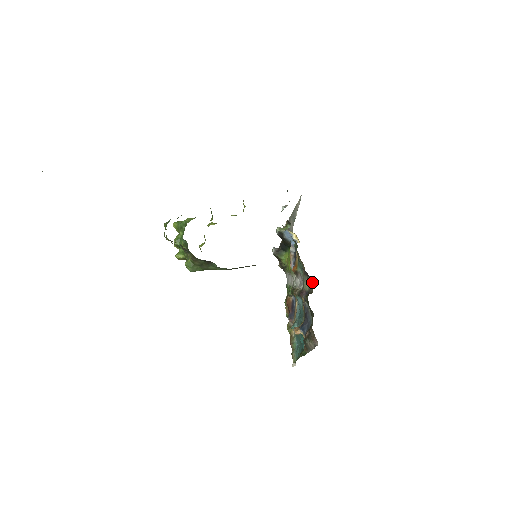
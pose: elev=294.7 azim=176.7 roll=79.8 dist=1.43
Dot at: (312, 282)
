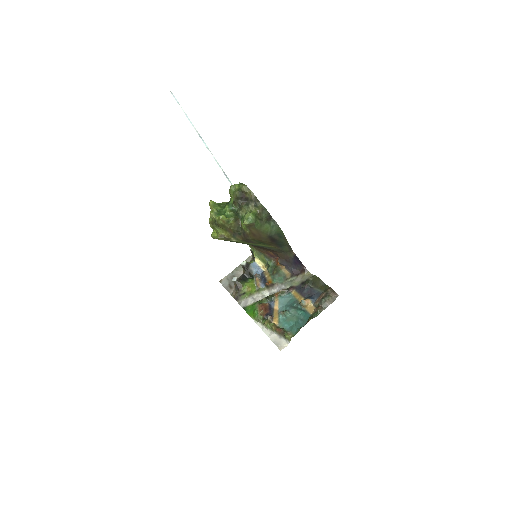
Dot at: (308, 274)
